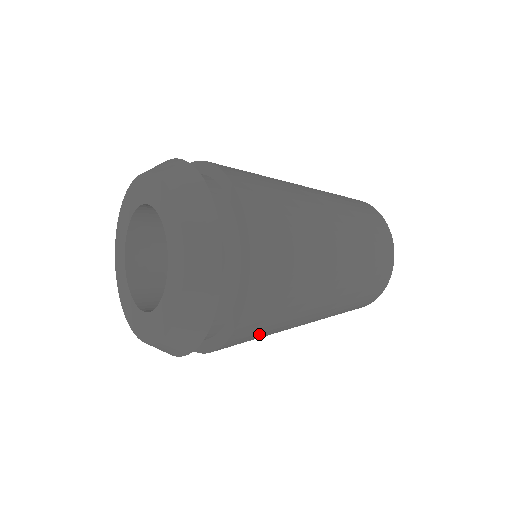
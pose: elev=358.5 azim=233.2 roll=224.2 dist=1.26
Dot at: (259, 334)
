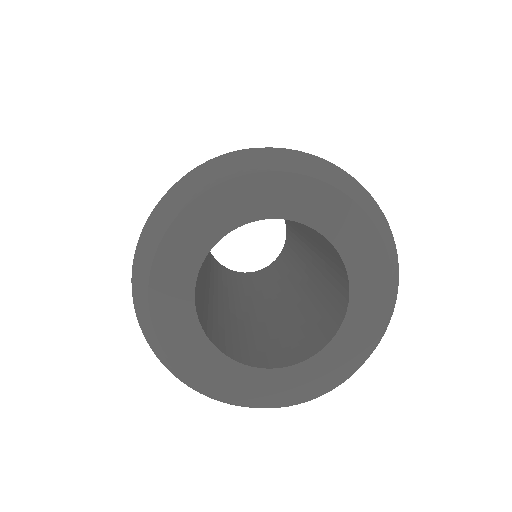
Dot at: occluded
